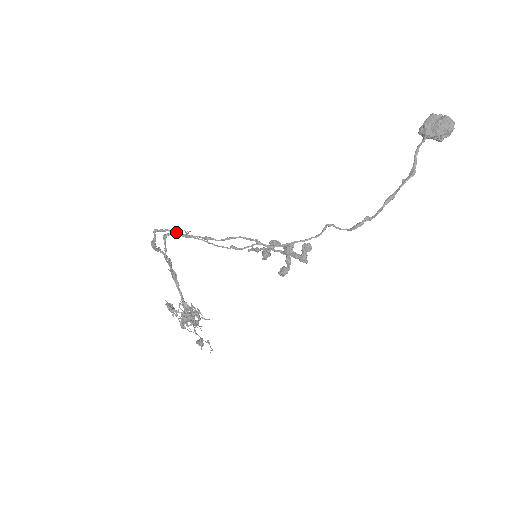
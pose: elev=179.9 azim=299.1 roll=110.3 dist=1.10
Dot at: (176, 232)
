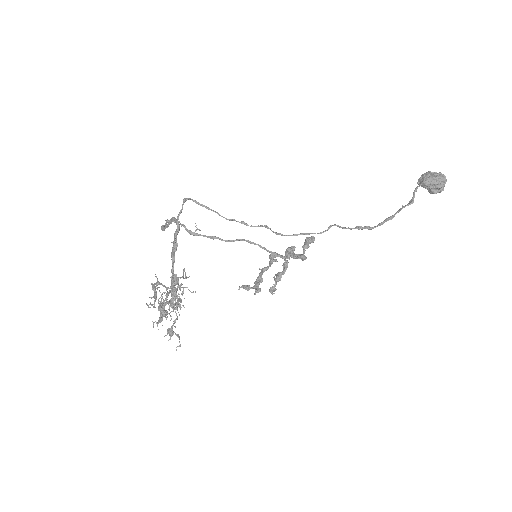
Dot at: (186, 228)
